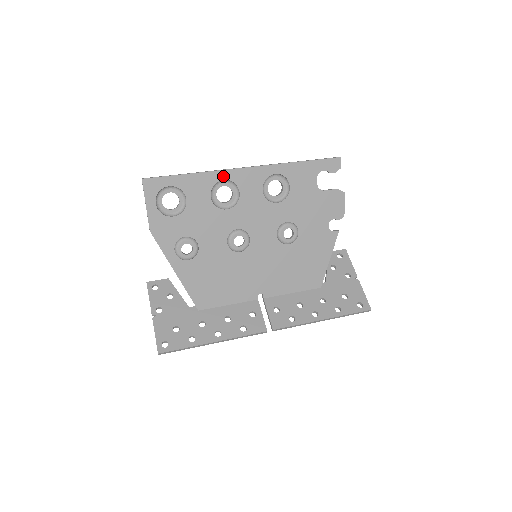
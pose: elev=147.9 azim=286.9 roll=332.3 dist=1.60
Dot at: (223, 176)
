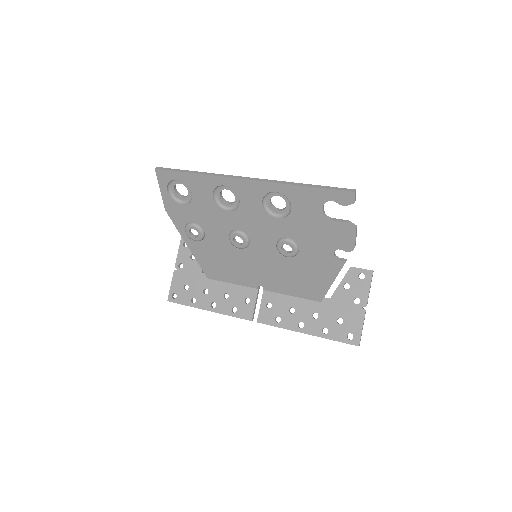
Dot at: (223, 182)
